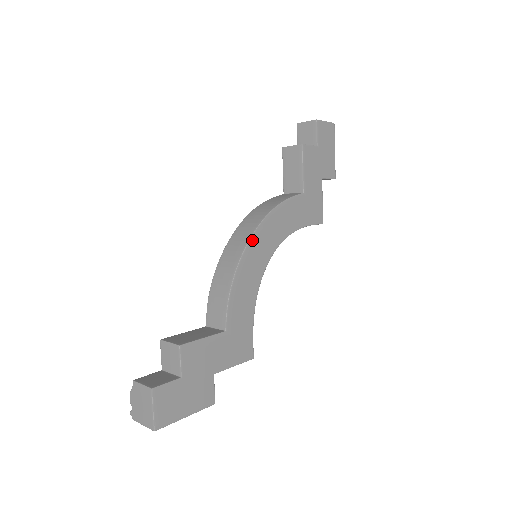
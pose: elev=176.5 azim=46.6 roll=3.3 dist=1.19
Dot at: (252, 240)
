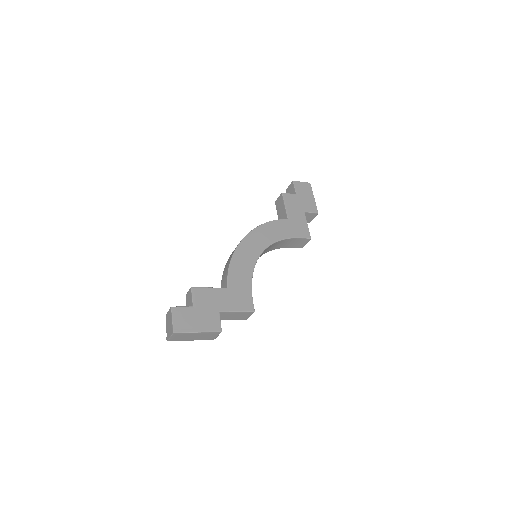
Dot at: (245, 239)
